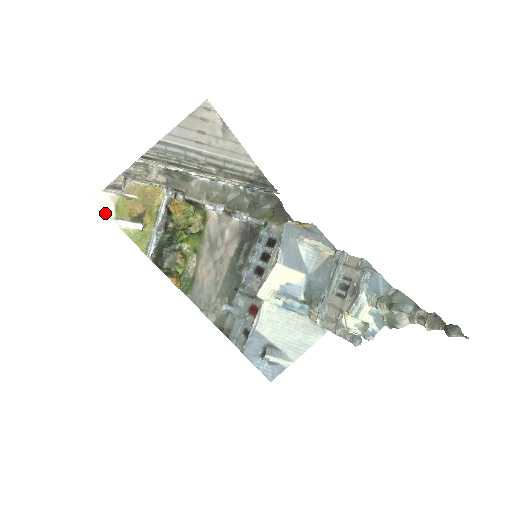
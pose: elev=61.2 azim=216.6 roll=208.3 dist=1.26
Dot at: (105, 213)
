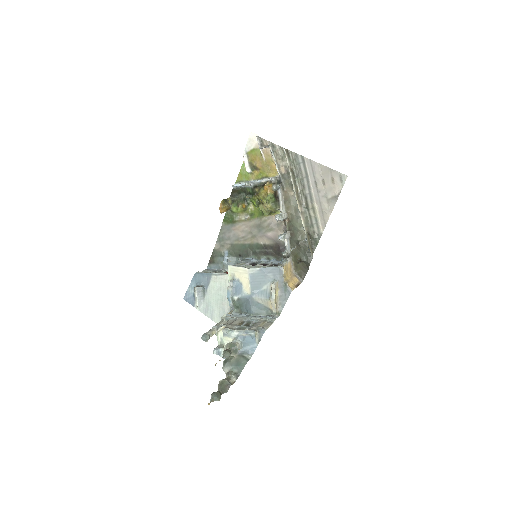
Dot at: (247, 144)
